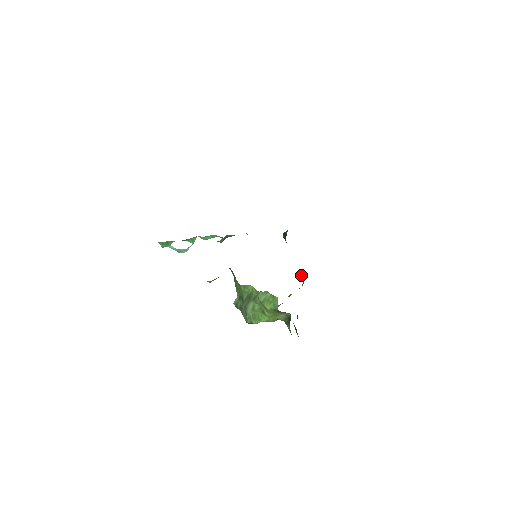
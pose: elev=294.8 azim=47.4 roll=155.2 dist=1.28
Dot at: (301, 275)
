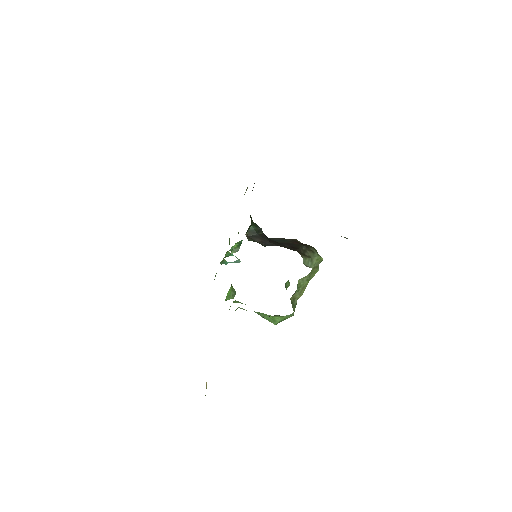
Dot at: (308, 251)
